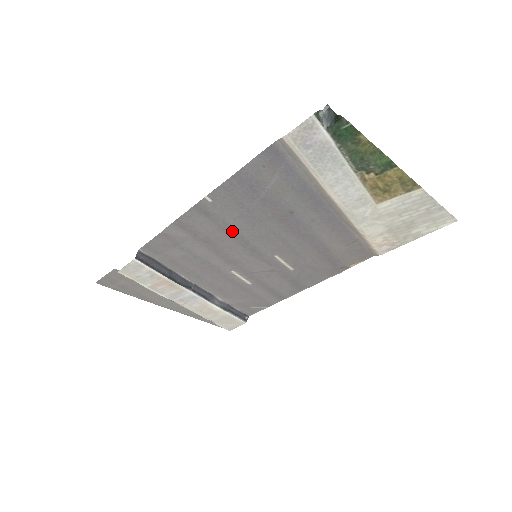
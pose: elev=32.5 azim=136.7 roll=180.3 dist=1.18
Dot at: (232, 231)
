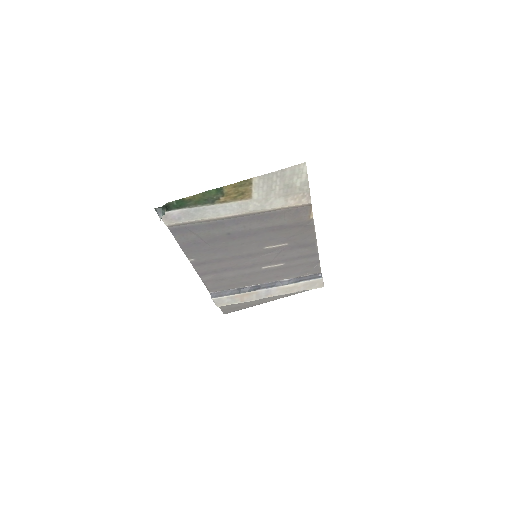
Dot at: (225, 259)
